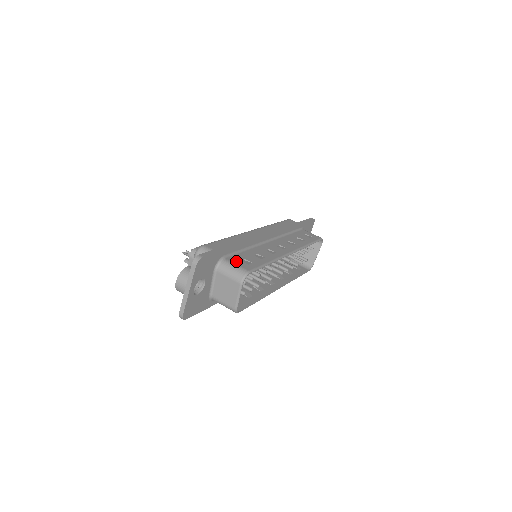
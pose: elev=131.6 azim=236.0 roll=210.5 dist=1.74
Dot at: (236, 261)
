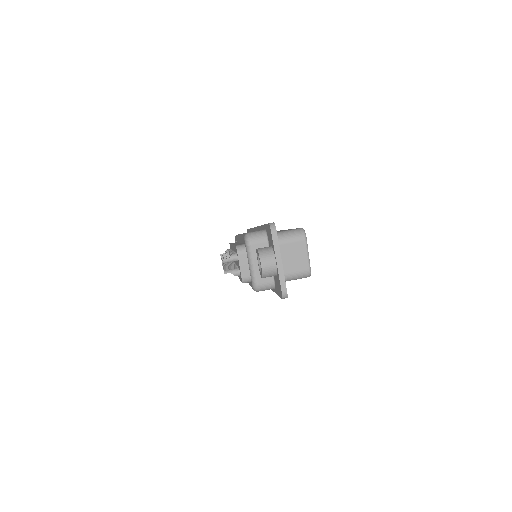
Dot at: occluded
